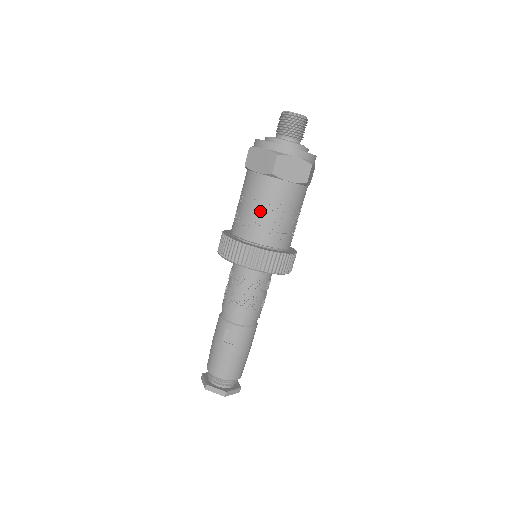
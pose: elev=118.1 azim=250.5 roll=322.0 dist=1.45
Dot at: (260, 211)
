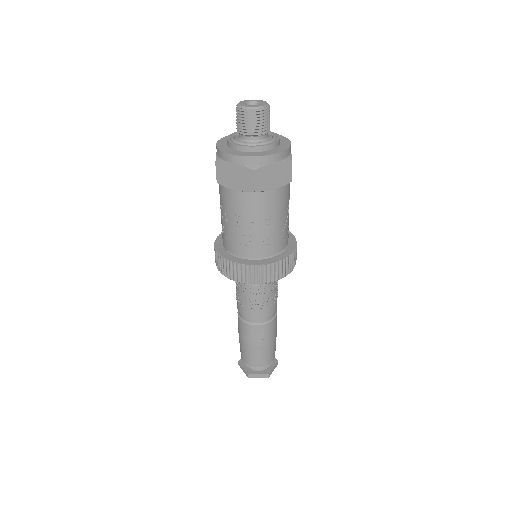
Dot at: (252, 228)
